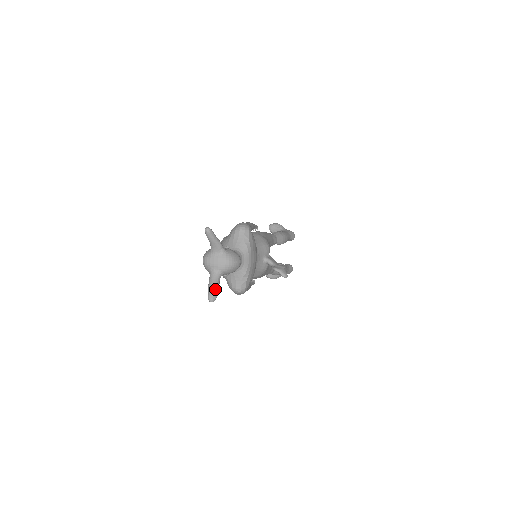
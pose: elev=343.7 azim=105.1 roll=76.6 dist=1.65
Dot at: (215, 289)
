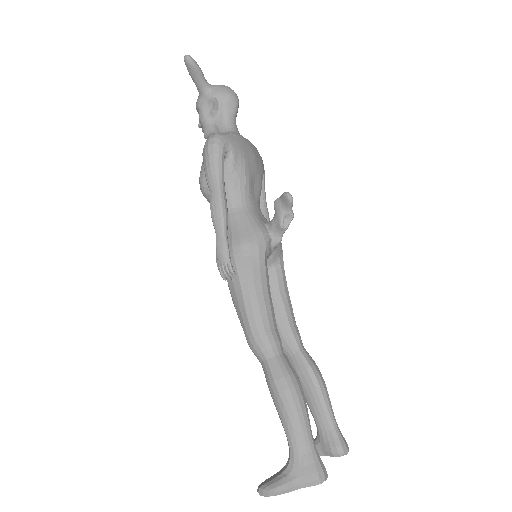
Dot at: (197, 67)
